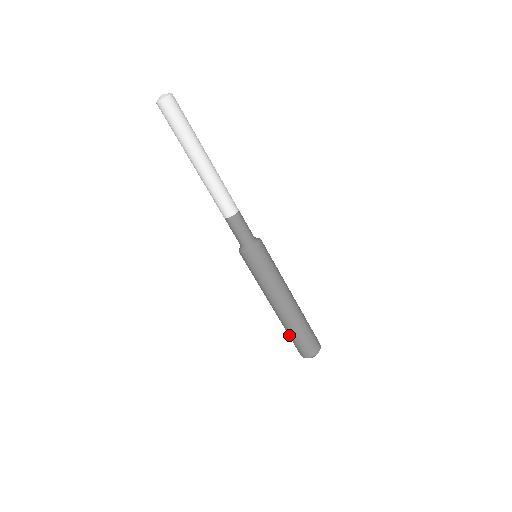
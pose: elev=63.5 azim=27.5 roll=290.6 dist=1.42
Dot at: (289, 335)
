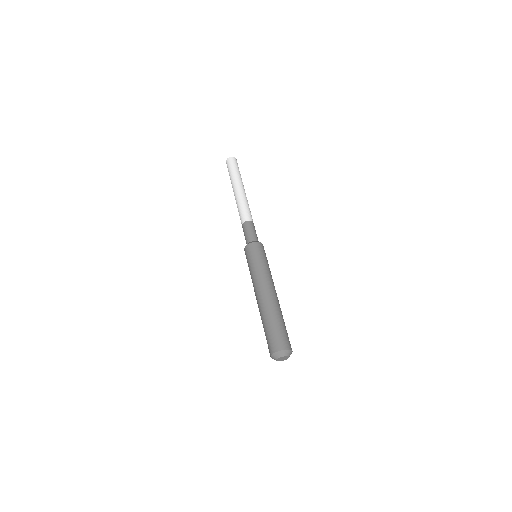
Dot at: (272, 323)
